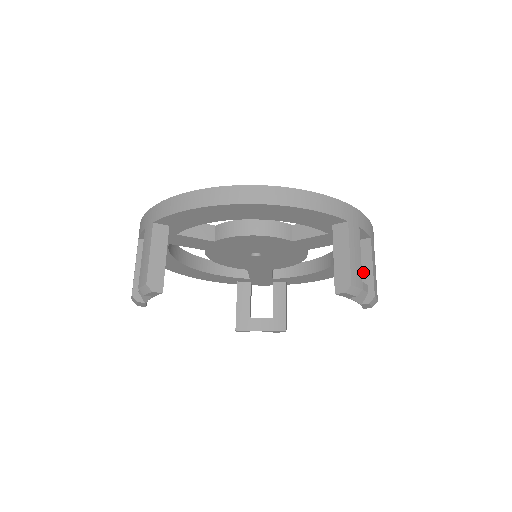
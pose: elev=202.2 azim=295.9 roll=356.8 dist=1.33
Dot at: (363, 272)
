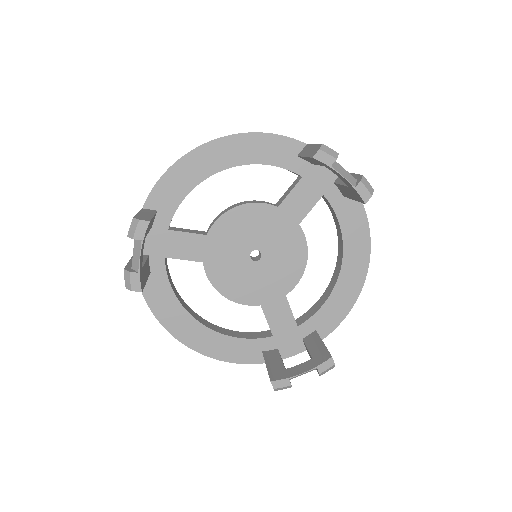
Dot at: occluded
